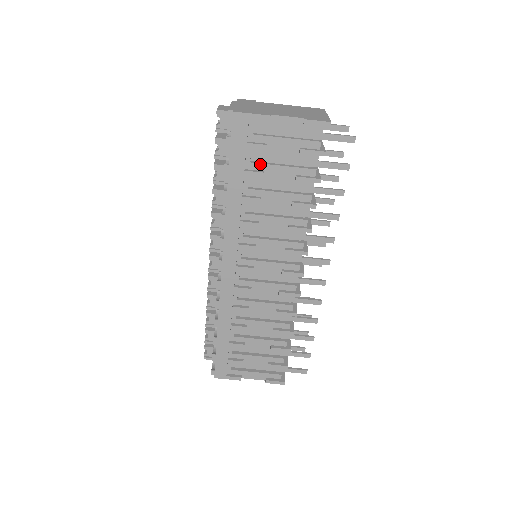
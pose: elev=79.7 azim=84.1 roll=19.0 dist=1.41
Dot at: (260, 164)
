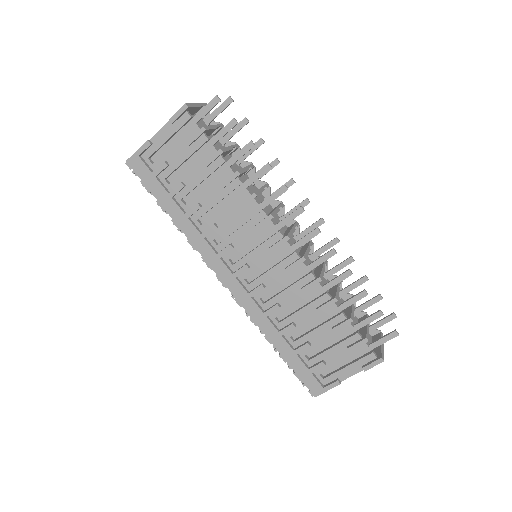
Dot at: (176, 179)
